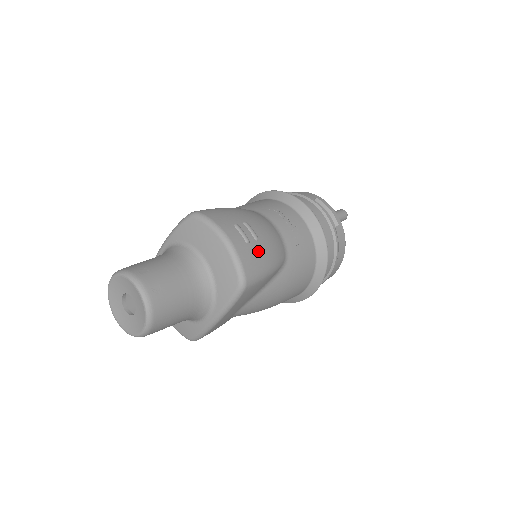
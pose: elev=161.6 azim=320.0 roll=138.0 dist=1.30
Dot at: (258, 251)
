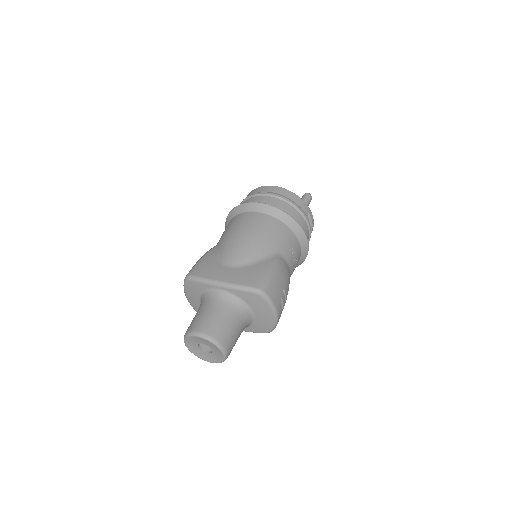
Dot at: occluded
